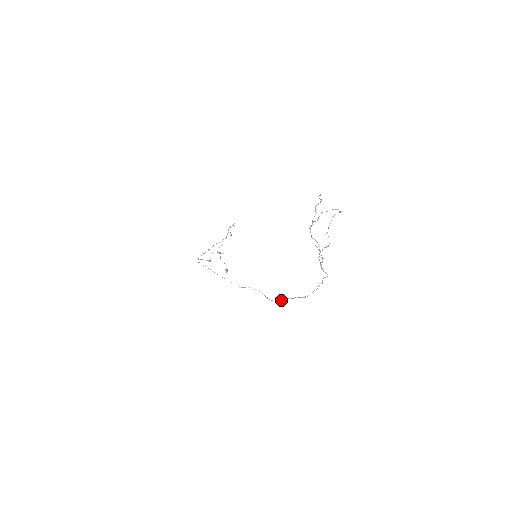
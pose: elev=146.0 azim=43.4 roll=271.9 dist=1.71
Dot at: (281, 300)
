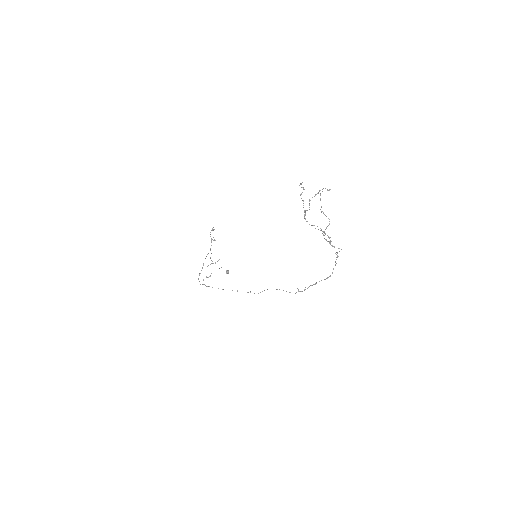
Dot at: (305, 289)
